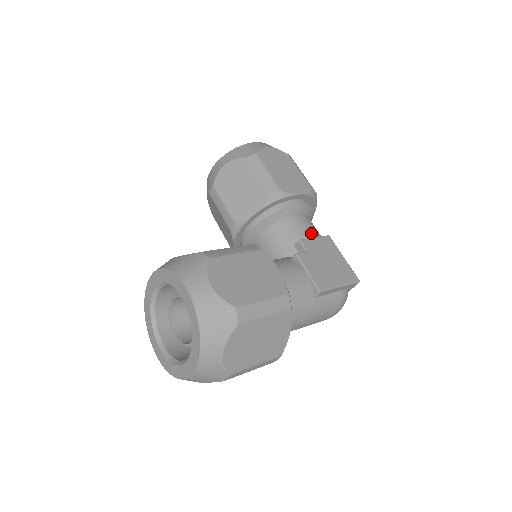
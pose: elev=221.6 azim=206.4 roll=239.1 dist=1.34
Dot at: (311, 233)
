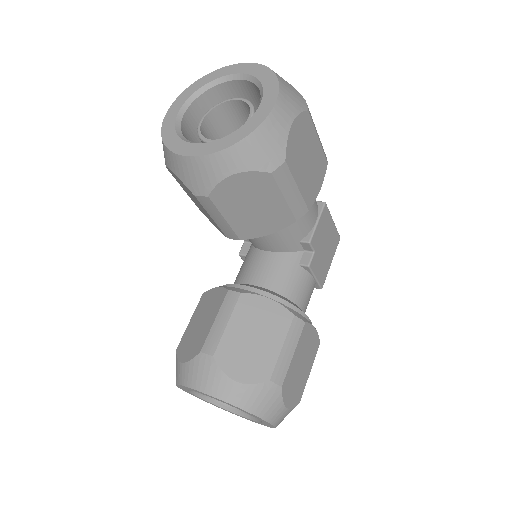
Dot at: (314, 216)
